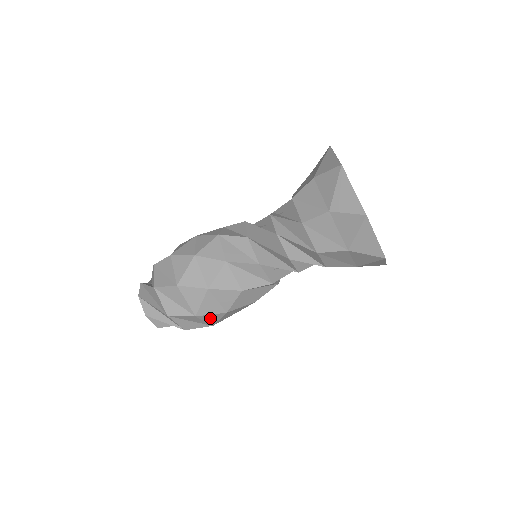
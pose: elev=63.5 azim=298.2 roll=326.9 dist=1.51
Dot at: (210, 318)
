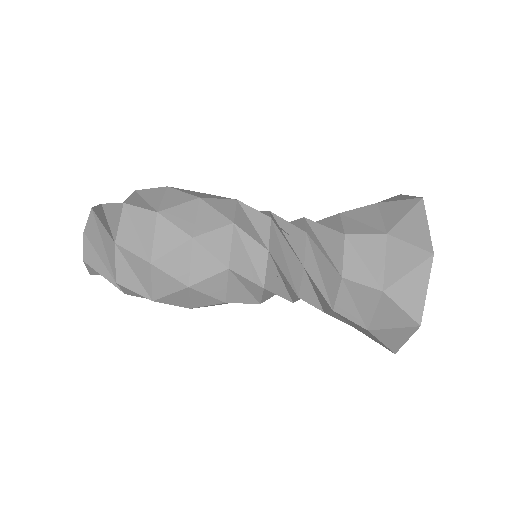
Dot at: (165, 236)
